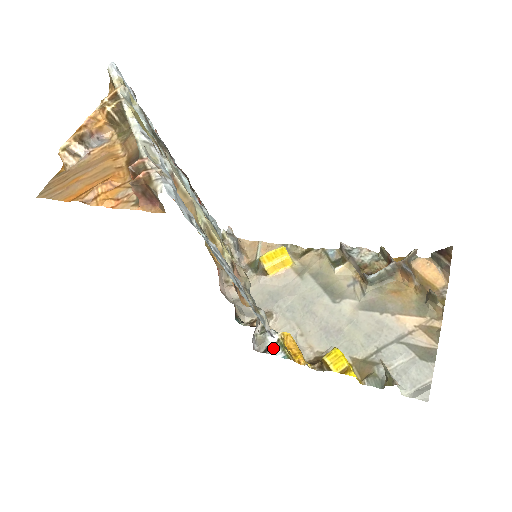
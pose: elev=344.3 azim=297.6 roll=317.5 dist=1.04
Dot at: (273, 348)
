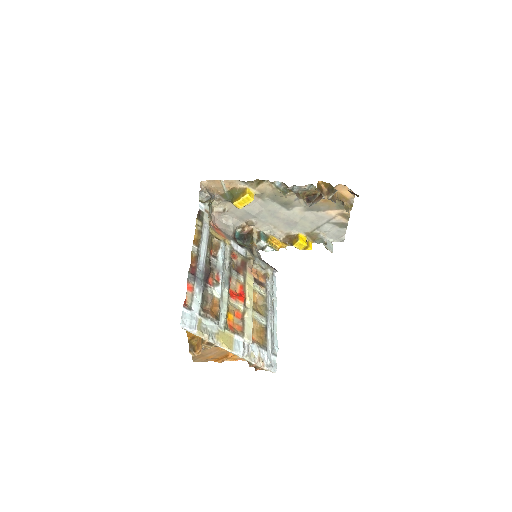
Dot at: (266, 249)
